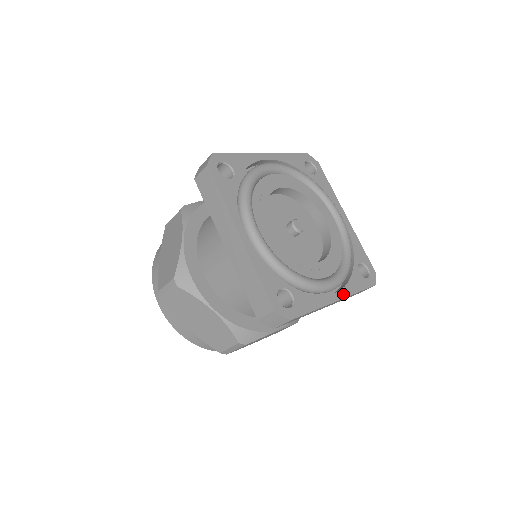
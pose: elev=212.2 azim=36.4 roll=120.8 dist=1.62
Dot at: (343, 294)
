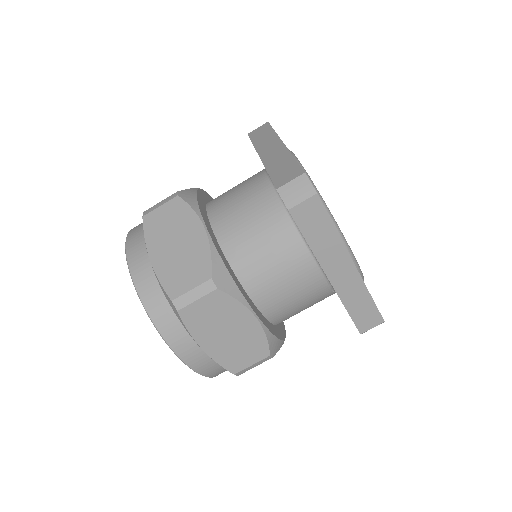
Dot at: (358, 272)
